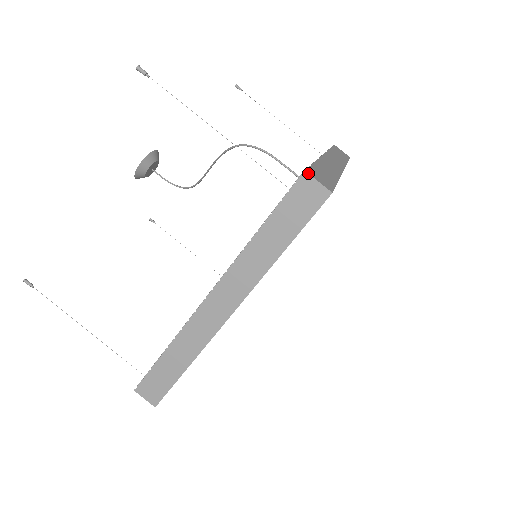
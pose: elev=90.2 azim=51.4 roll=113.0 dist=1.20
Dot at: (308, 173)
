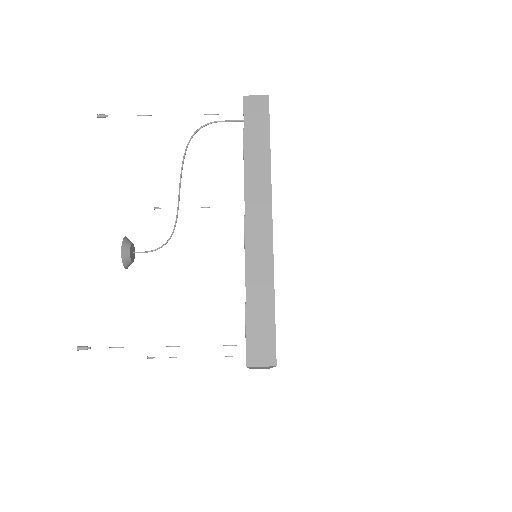
Dot at: (246, 96)
